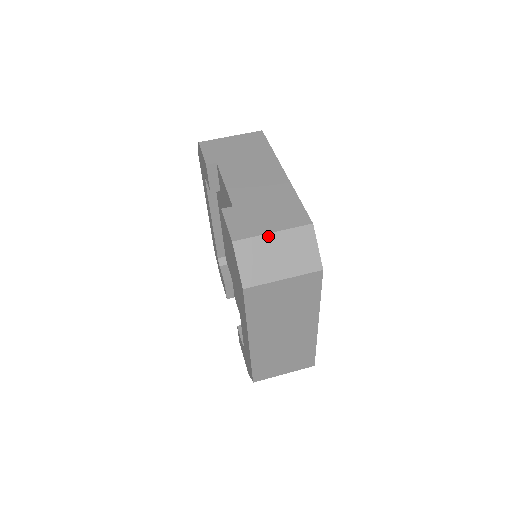
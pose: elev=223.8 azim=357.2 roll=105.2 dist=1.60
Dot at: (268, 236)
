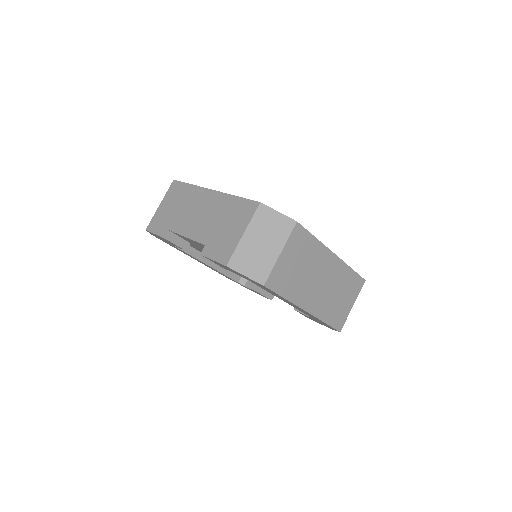
Dot at: (243, 239)
